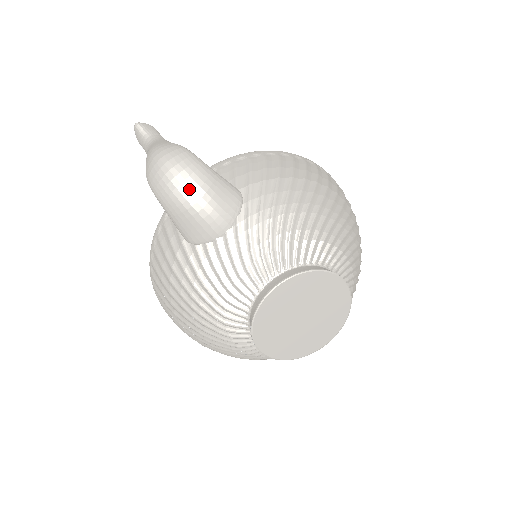
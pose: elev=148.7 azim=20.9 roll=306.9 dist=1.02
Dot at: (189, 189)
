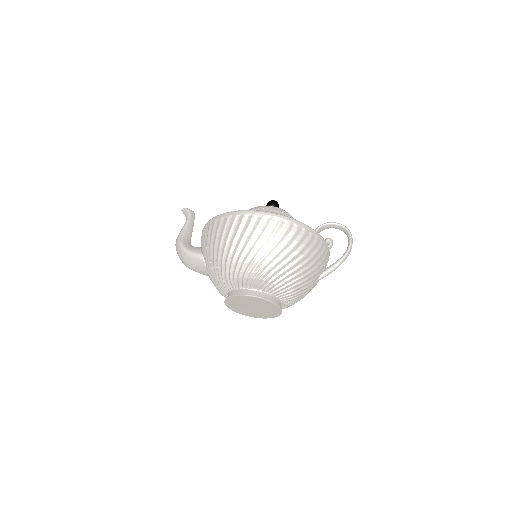
Dot at: (184, 264)
